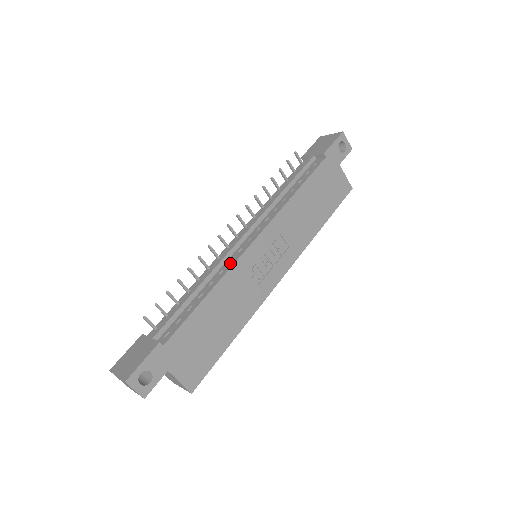
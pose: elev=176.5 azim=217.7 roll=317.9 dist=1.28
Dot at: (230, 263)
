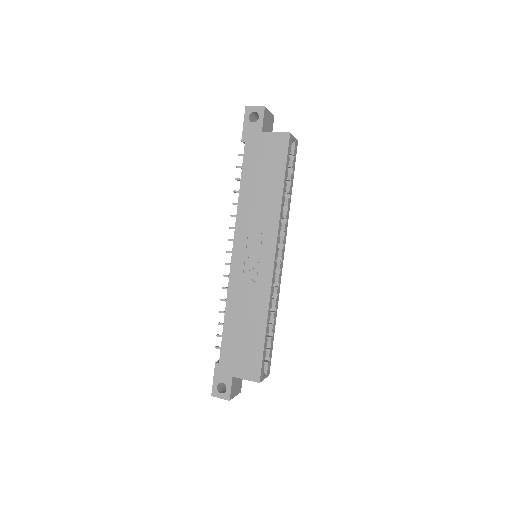
Dot at: (230, 281)
